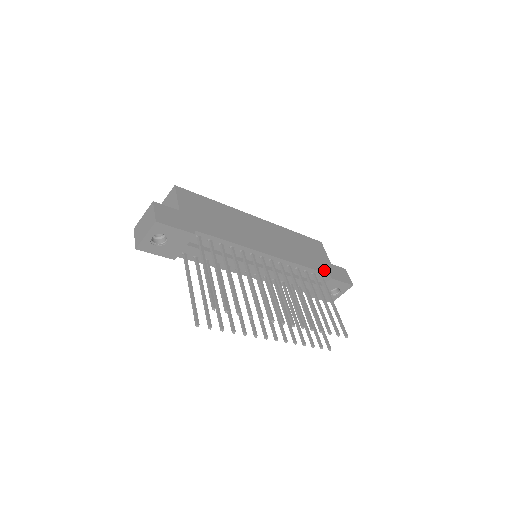
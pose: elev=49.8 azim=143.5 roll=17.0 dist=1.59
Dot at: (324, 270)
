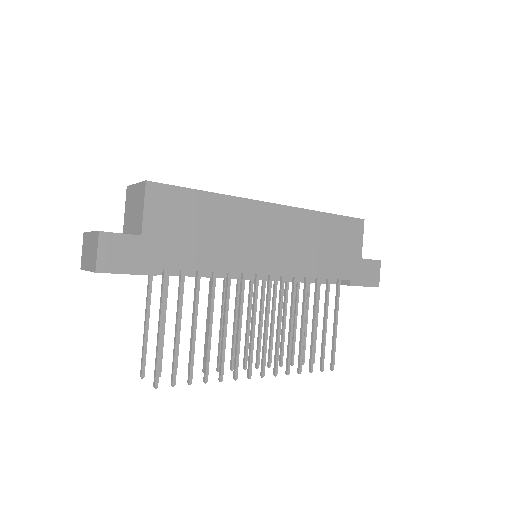
Dot at: (345, 274)
